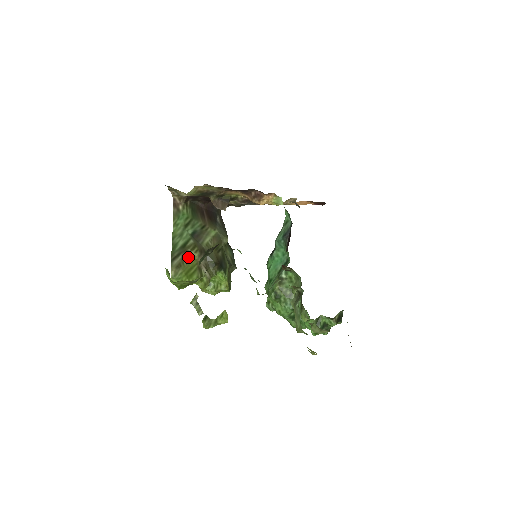
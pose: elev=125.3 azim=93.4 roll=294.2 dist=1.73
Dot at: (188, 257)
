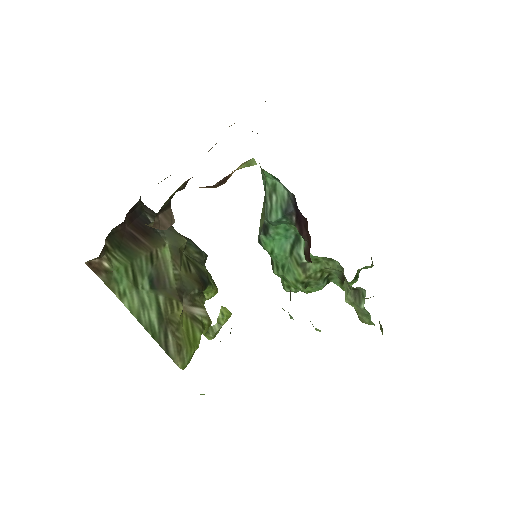
Dot at: (176, 324)
